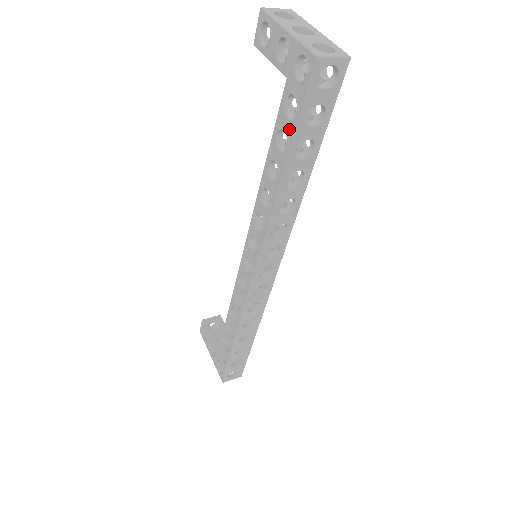
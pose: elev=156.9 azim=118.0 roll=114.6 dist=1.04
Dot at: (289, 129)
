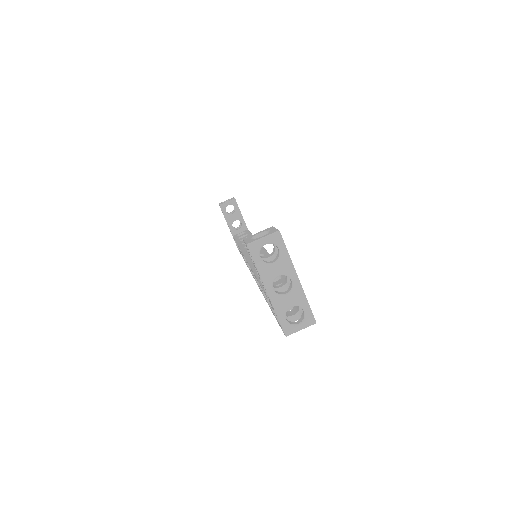
Dot at: occluded
